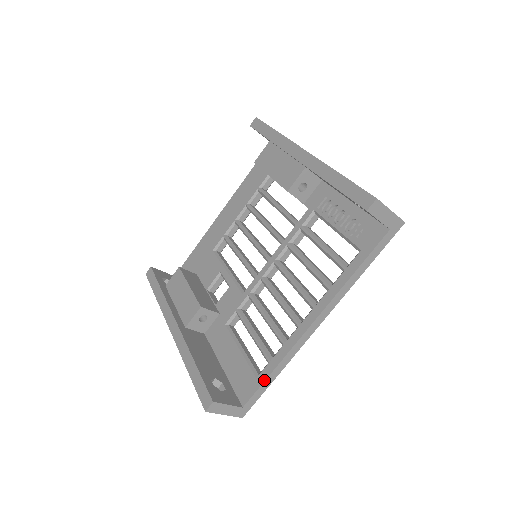
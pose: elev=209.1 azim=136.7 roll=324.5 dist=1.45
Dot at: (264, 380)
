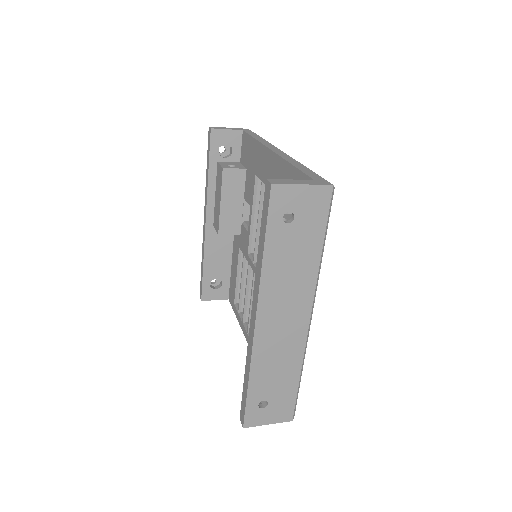
Dot at: (234, 312)
